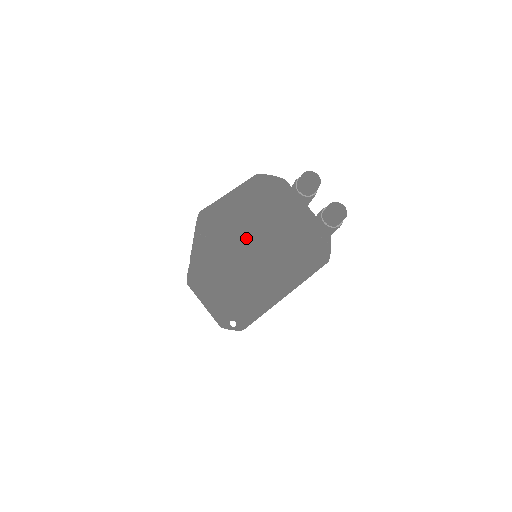
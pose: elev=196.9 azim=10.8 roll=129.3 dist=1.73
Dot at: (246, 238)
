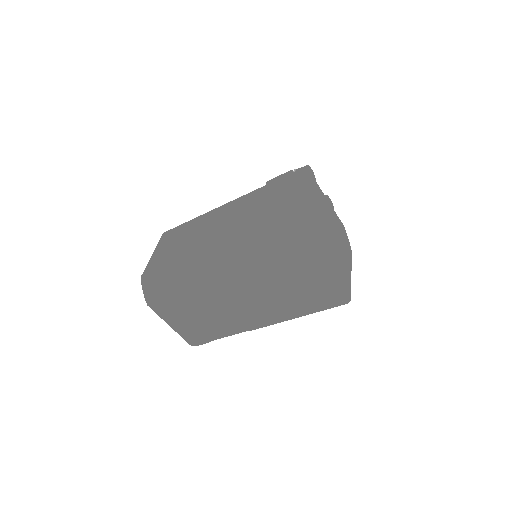
Dot at: (319, 239)
